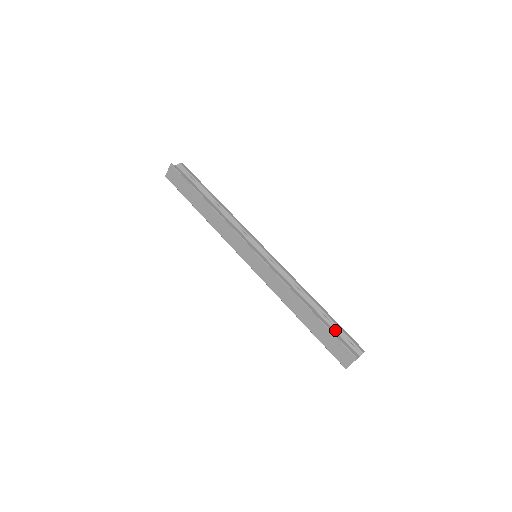
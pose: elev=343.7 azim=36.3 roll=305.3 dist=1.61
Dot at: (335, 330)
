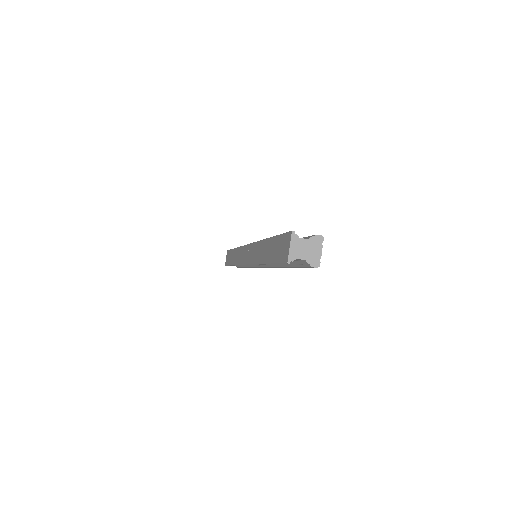
Dot at: occluded
